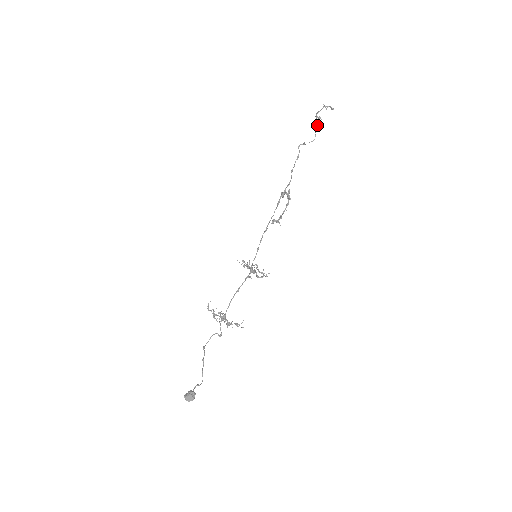
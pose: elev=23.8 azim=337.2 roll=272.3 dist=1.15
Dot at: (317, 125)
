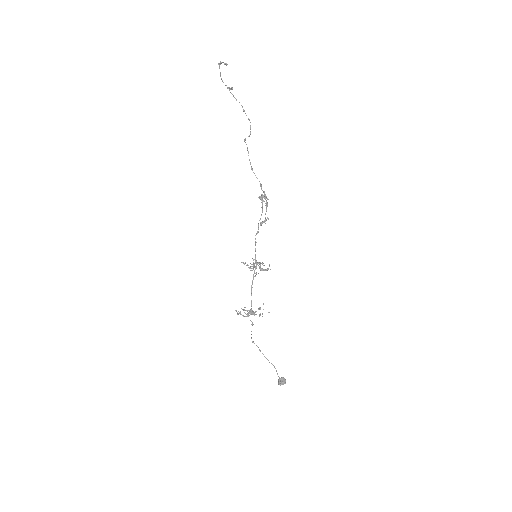
Dot at: (239, 102)
